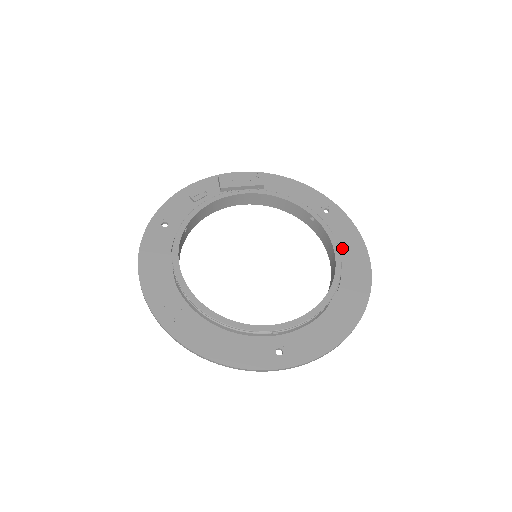
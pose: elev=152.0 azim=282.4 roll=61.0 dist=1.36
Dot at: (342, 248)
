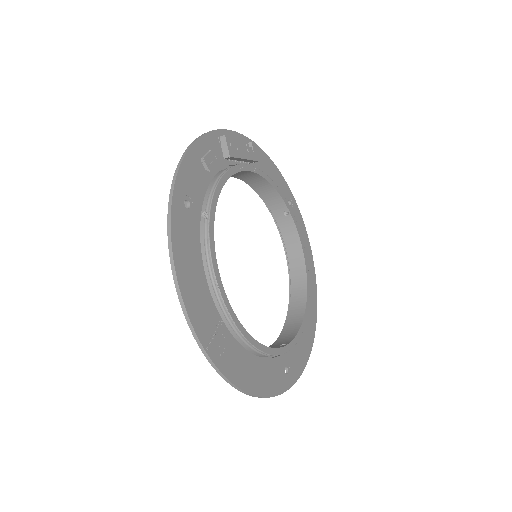
Dot at: occluded
